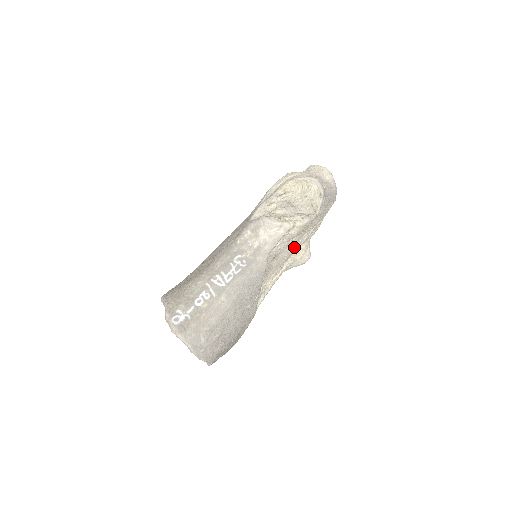
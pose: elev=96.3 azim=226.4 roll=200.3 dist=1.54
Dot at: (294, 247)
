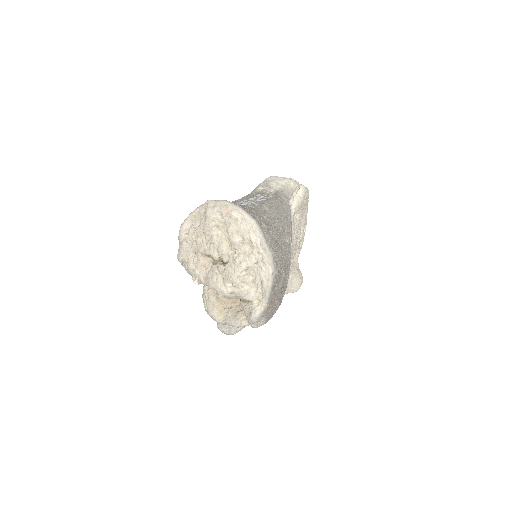
Dot at: (295, 236)
